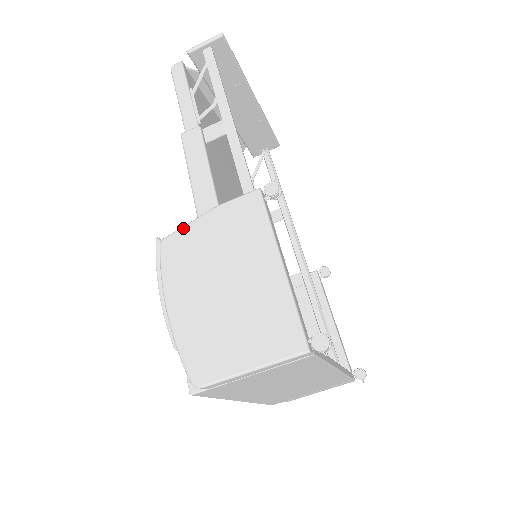
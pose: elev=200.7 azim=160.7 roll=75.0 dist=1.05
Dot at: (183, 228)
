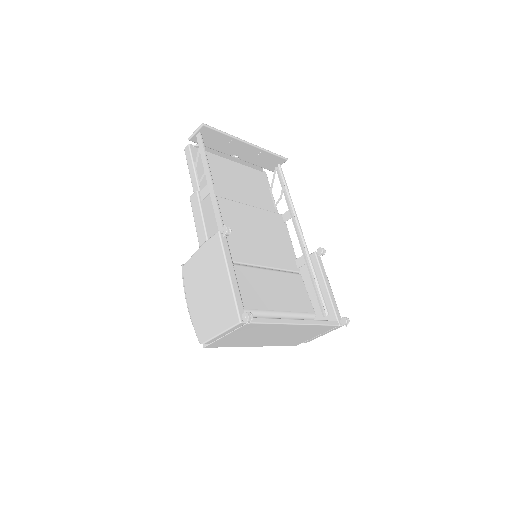
Dot at: (190, 258)
